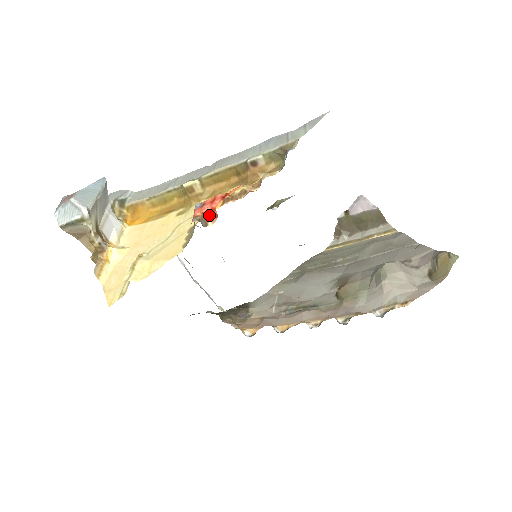
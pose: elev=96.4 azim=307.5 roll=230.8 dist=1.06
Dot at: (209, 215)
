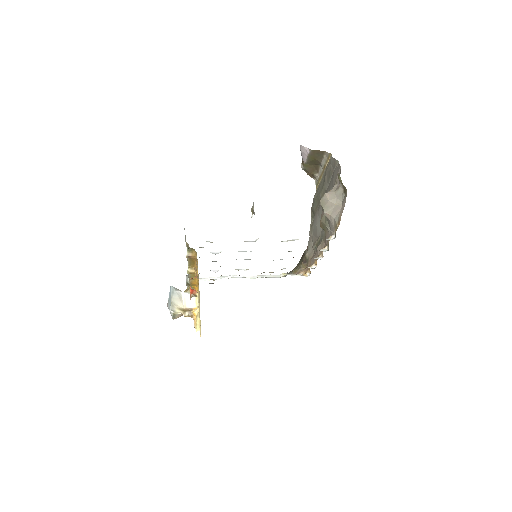
Dot at: (193, 291)
